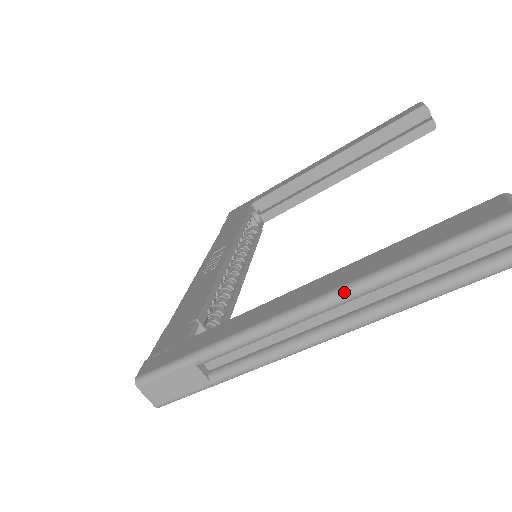
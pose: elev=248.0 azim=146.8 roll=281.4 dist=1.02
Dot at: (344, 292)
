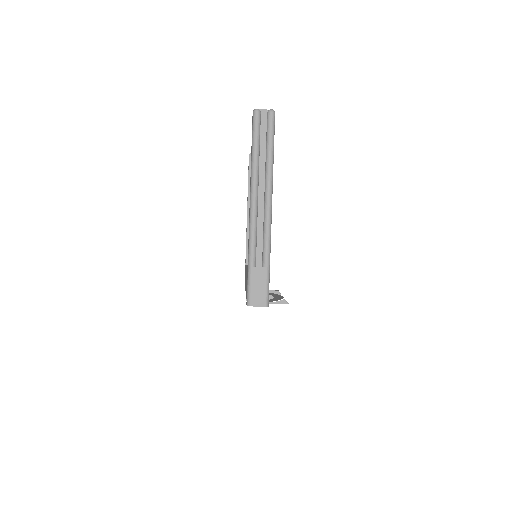
Dot at: (252, 183)
